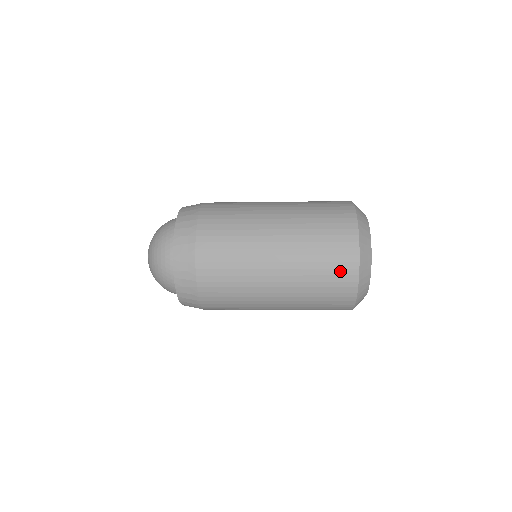
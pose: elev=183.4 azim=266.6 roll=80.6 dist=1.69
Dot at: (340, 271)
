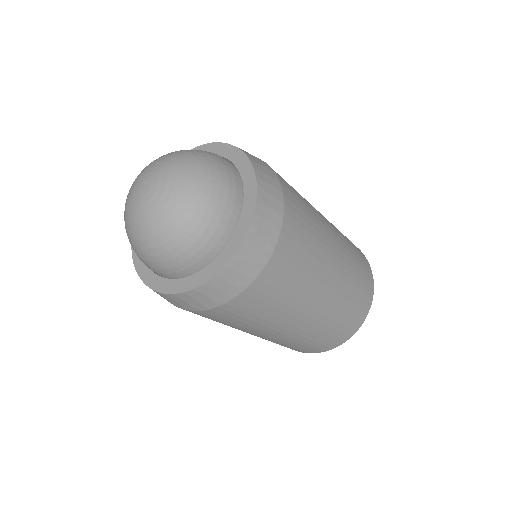
Dot at: (366, 282)
